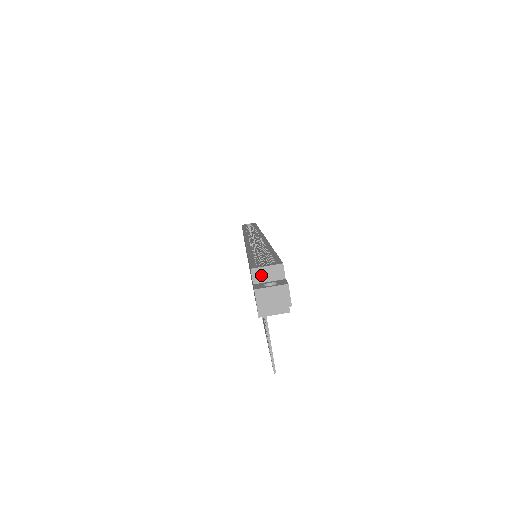
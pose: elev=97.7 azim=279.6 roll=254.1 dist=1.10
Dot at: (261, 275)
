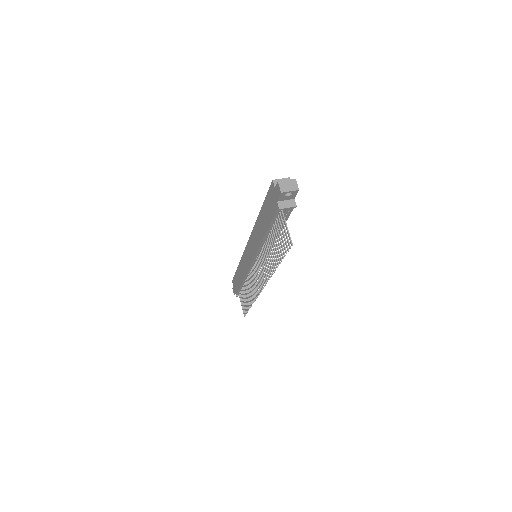
Dot at: occluded
